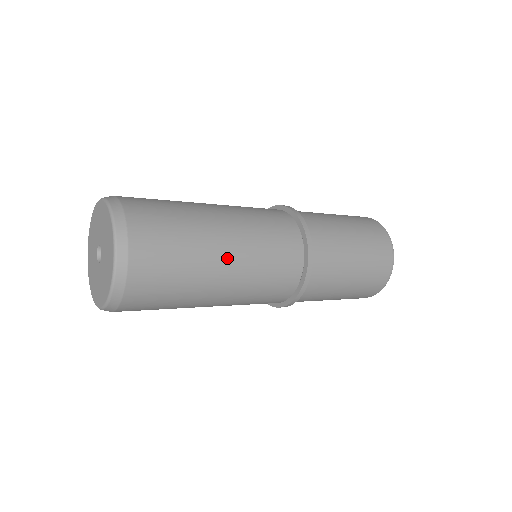
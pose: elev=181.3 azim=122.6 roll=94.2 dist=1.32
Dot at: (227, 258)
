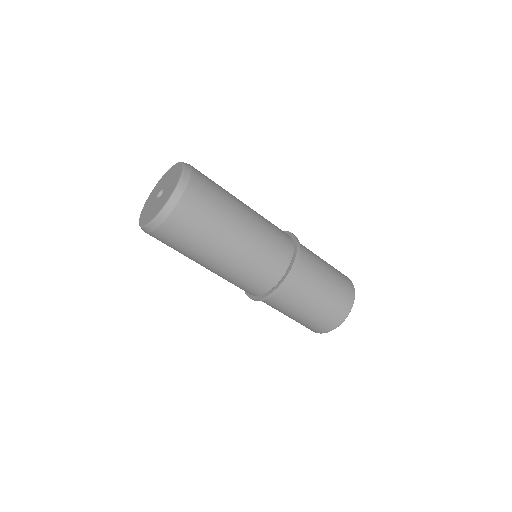
Dot at: (246, 215)
